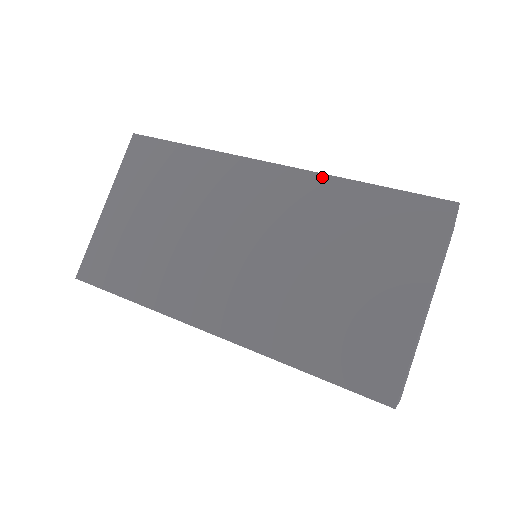
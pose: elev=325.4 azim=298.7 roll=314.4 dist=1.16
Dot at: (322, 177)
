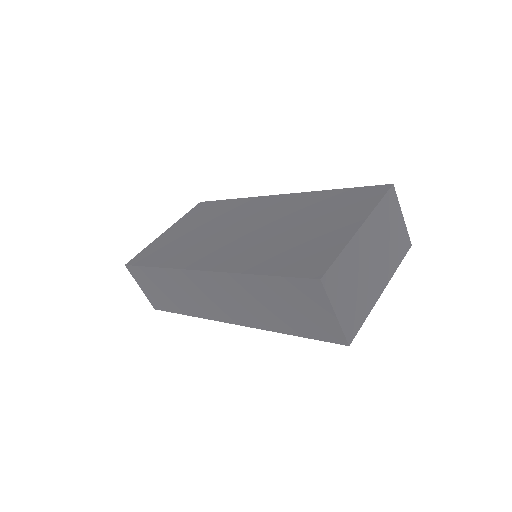
Dot at: (308, 193)
